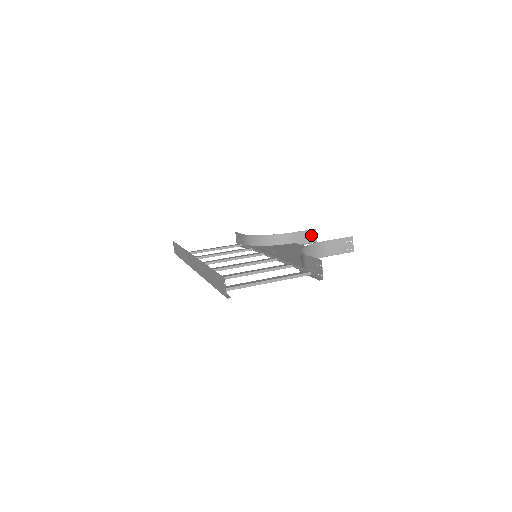
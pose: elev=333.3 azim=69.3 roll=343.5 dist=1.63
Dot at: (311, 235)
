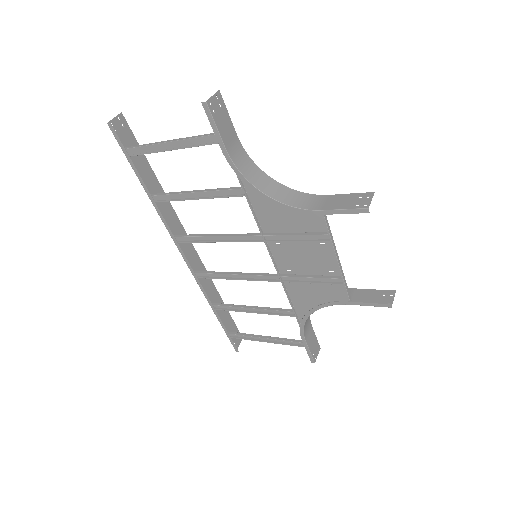
Dot at: (384, 297)
